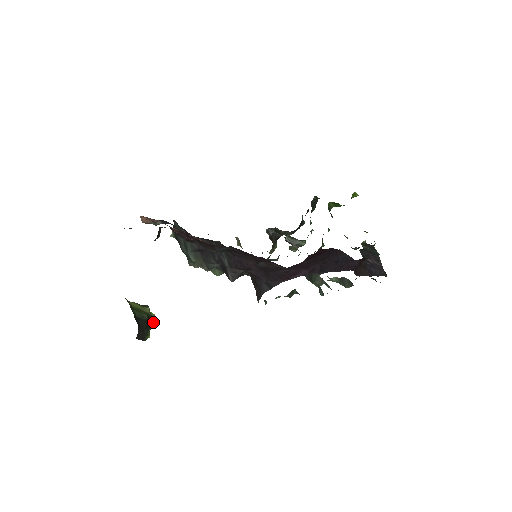
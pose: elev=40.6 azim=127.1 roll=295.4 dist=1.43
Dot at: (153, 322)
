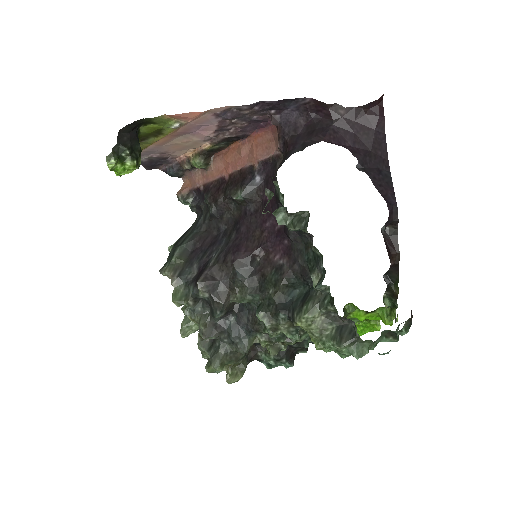
Dot at: (137, 158)
